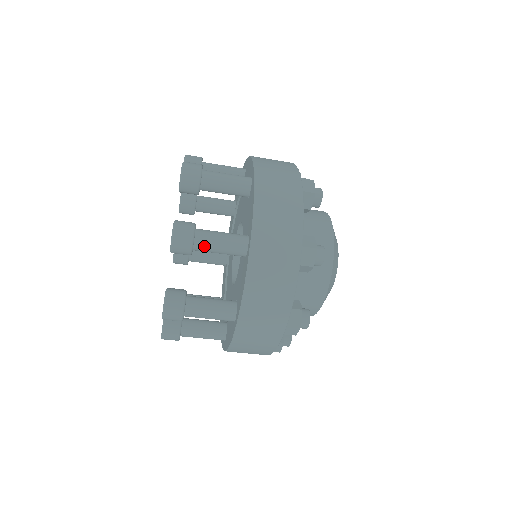
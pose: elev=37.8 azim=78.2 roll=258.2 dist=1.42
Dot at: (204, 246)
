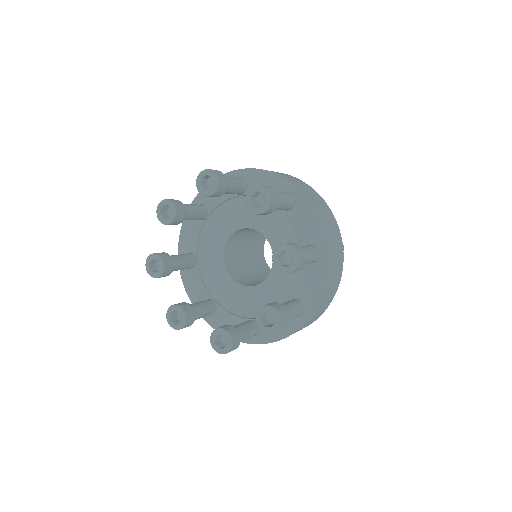
Dot at: occluded
